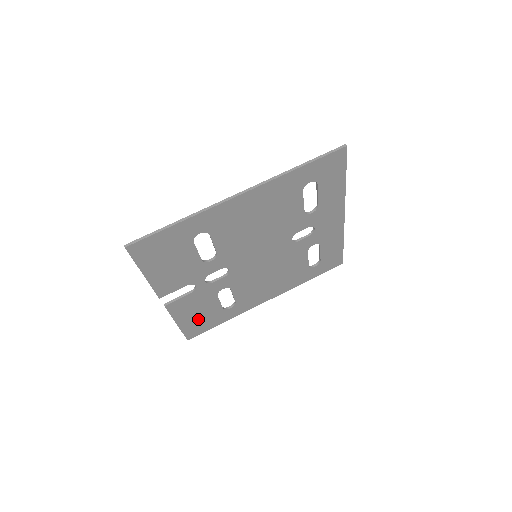
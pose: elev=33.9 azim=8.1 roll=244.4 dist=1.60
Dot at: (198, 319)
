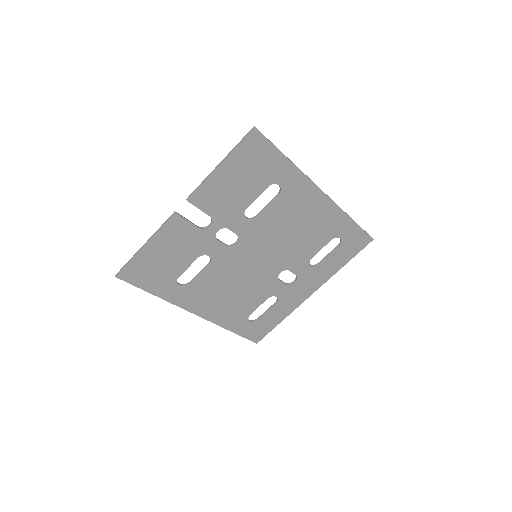
Dot at: (157, 263)
